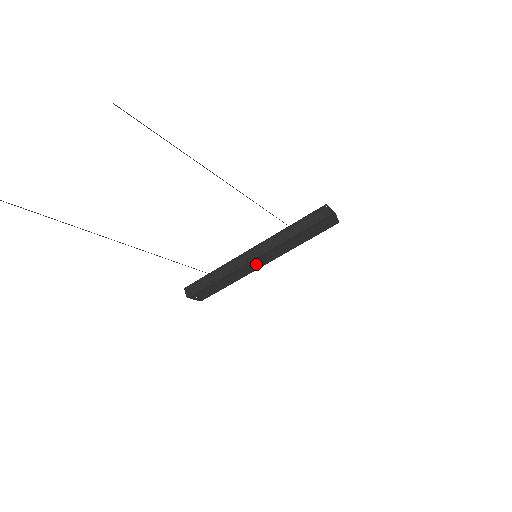
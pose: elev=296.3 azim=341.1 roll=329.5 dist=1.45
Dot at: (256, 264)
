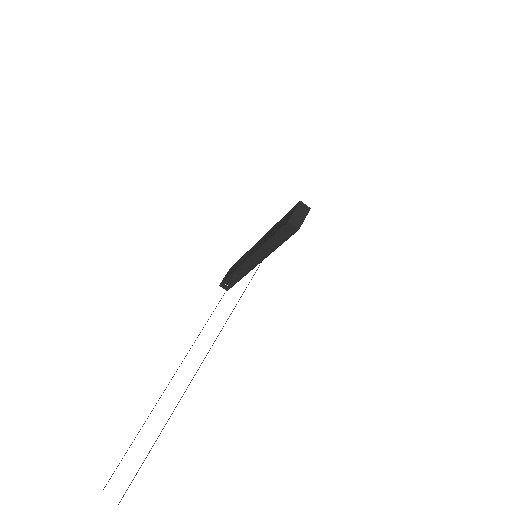
Dot at: occluded
